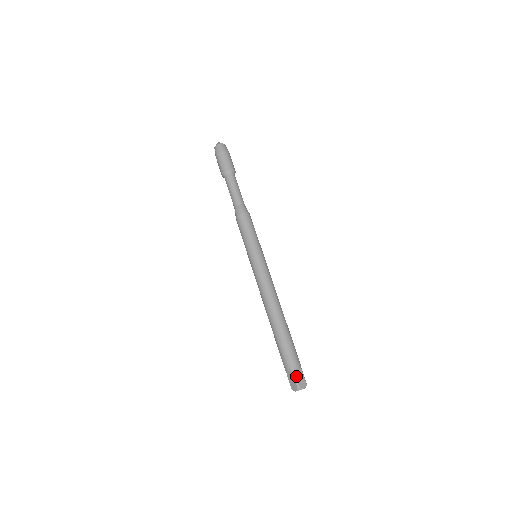
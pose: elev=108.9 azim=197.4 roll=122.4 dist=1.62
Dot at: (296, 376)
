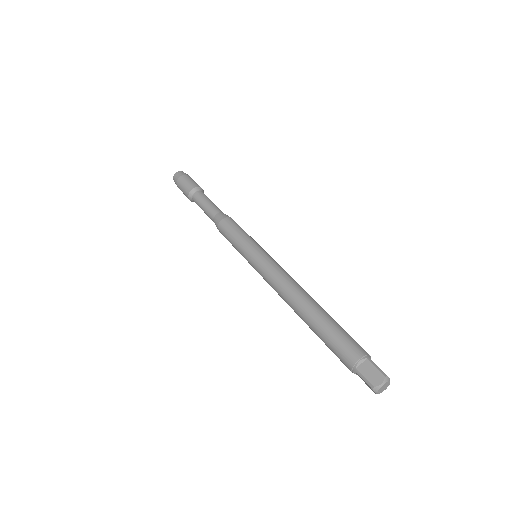
Dot at: (362, 374)
